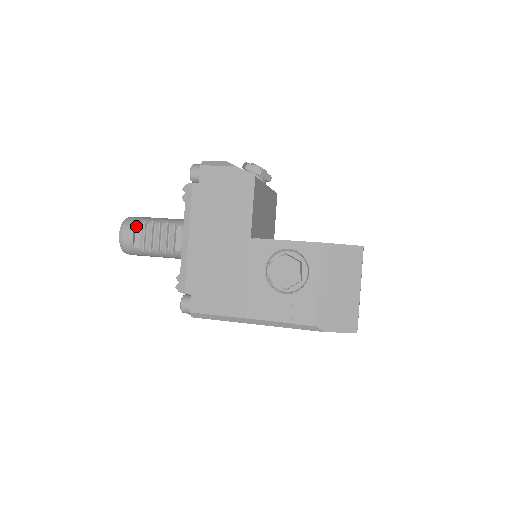
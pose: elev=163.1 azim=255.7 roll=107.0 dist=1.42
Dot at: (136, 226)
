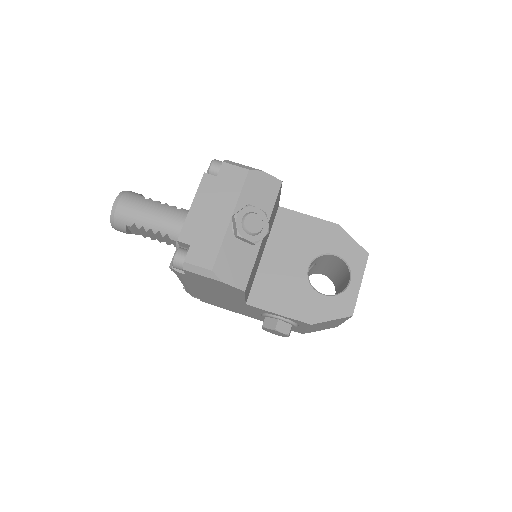
Dot at: (127, 226)
